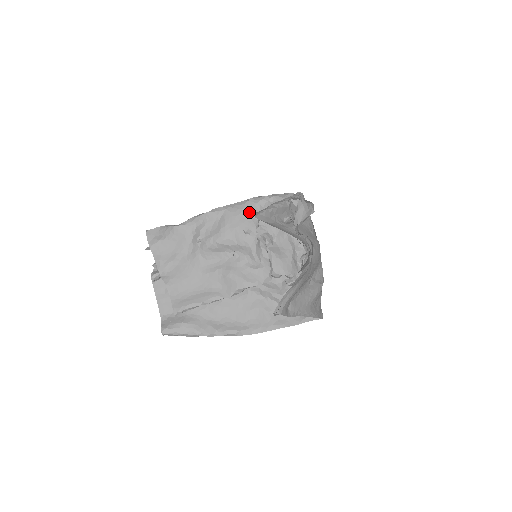
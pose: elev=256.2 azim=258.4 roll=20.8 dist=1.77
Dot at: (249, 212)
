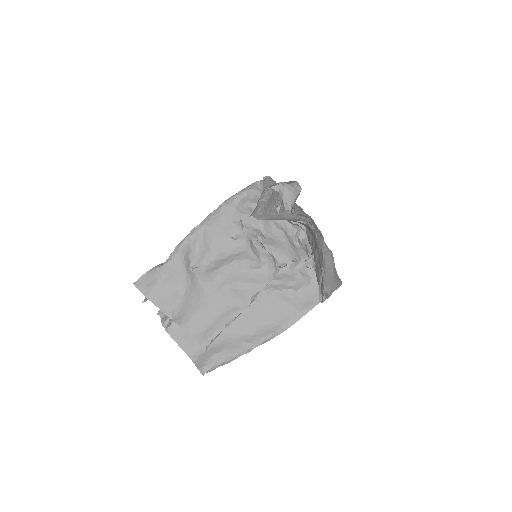
Dot at: (228, 218)
